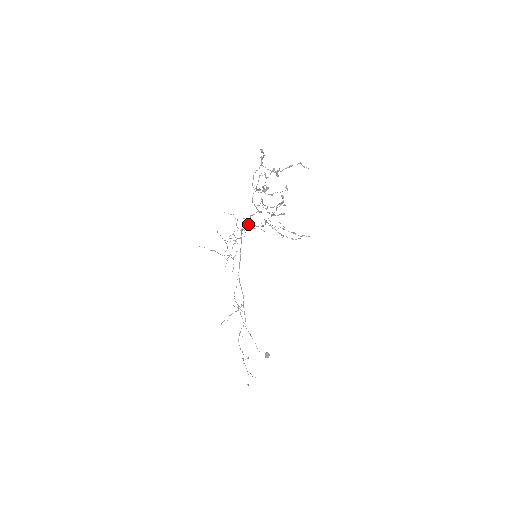
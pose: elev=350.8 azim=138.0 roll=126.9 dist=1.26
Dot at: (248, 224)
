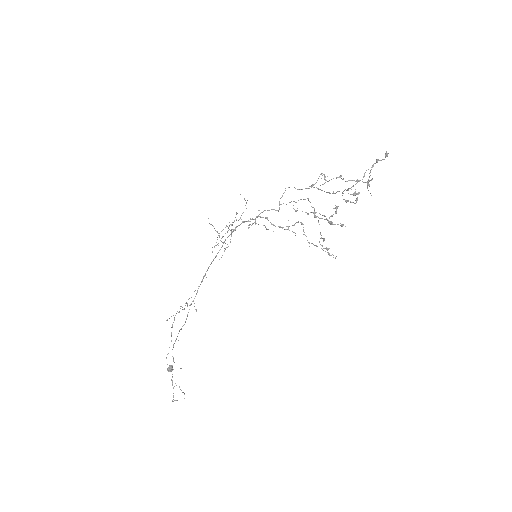
Dot at: (255, 218)
